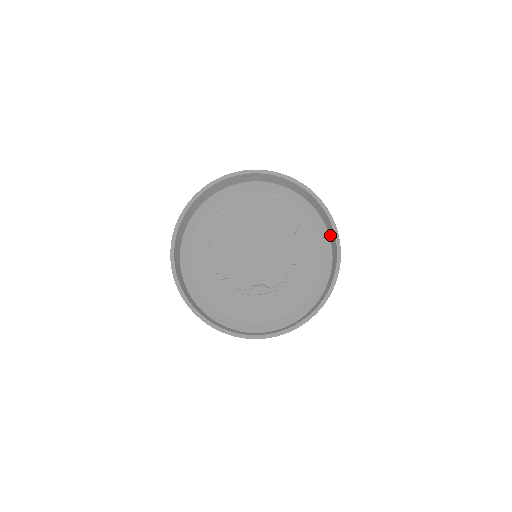
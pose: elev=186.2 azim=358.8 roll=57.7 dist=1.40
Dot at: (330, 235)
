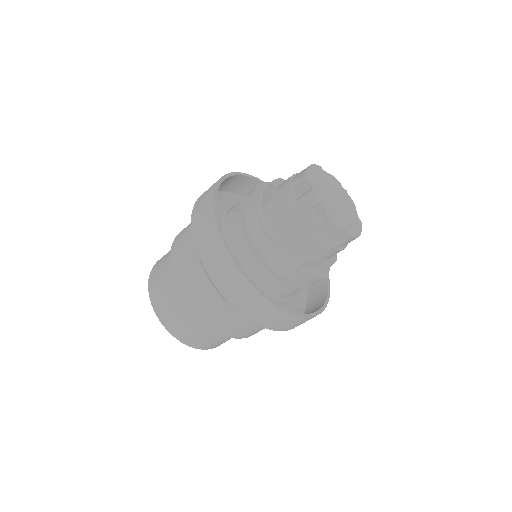
Dot at: occluded
